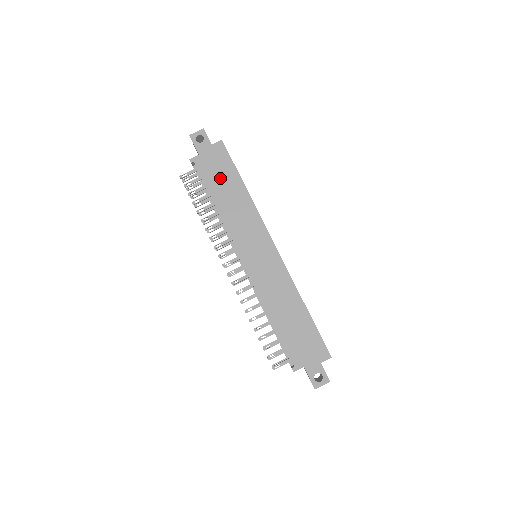
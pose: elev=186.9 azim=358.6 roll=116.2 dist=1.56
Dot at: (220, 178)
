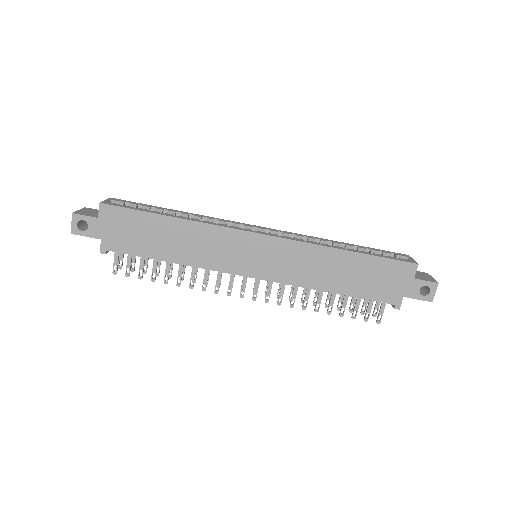
Dot at: (144, 237)
